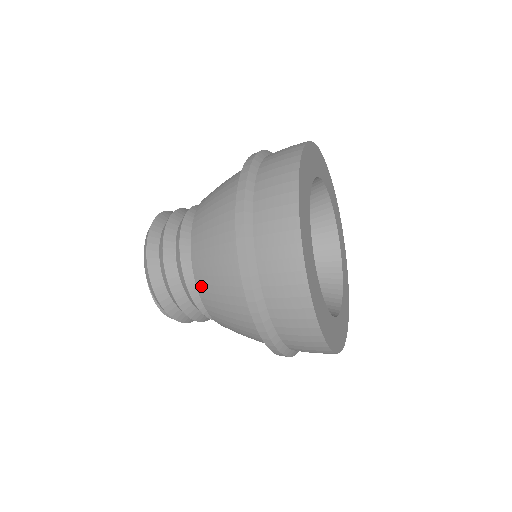
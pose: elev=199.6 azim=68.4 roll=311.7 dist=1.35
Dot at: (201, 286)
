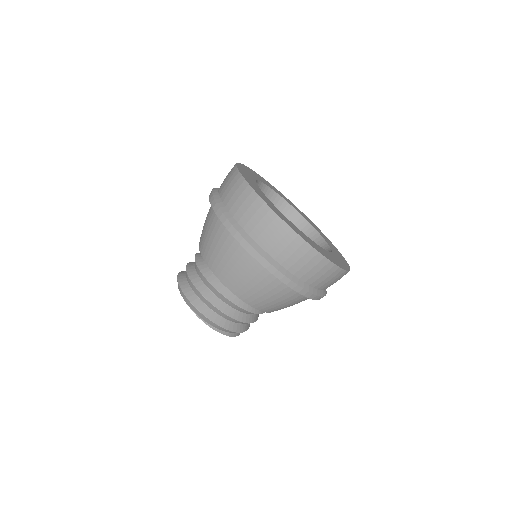
Dot at: (220, 275)
